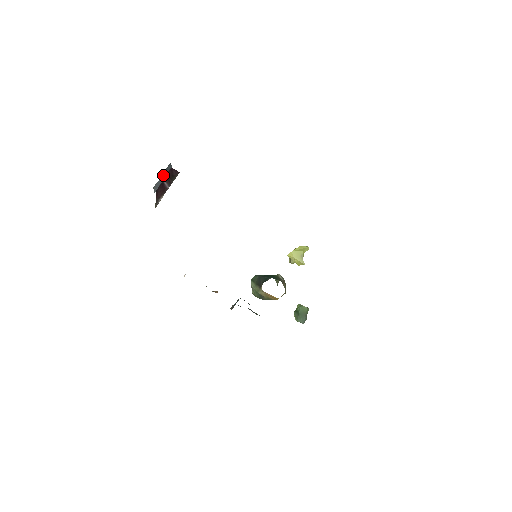
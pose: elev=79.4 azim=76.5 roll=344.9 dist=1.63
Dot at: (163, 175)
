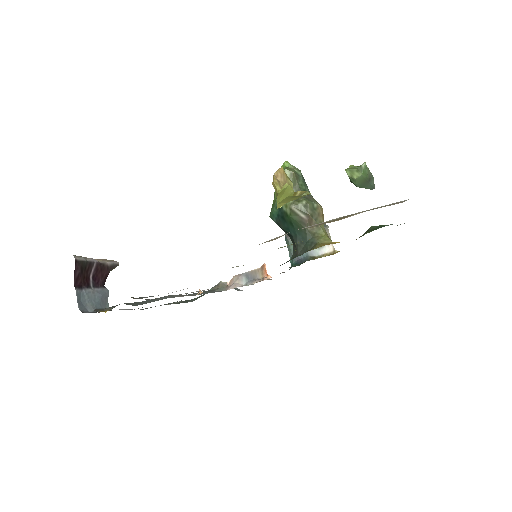
Dot at: (92, 304)
